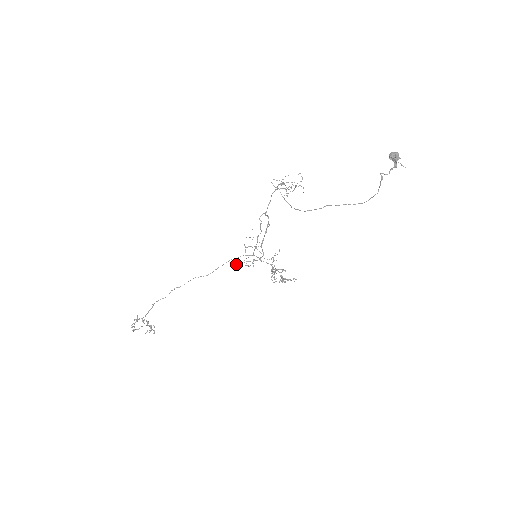
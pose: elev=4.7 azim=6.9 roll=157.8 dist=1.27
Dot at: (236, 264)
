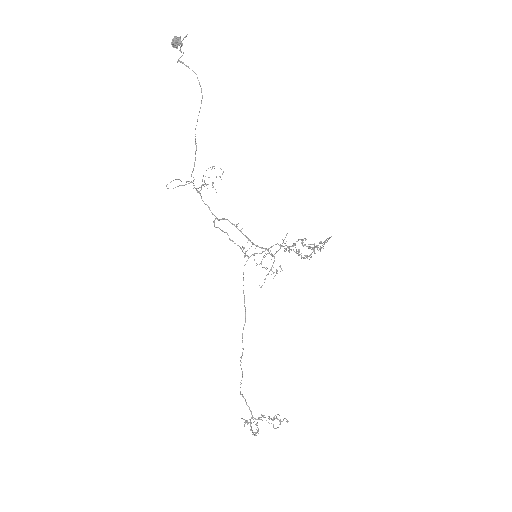
Dot at: occluded
